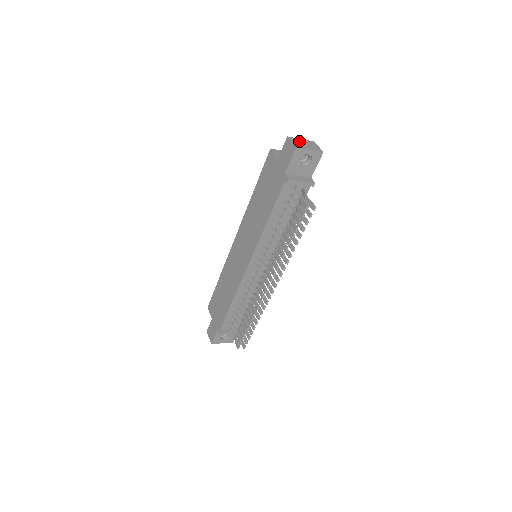
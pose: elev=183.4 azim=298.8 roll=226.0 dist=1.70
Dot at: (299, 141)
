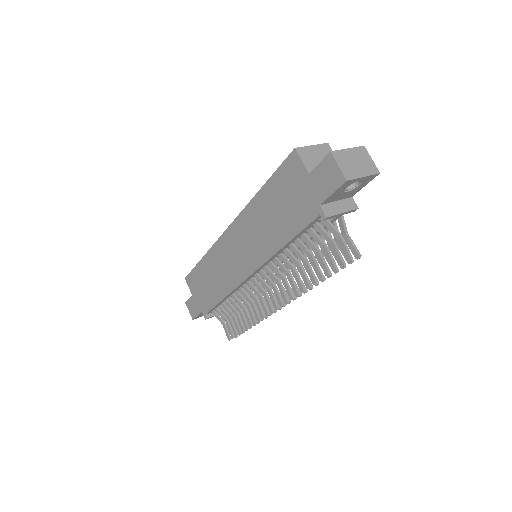
Dot at: (347, 158)
